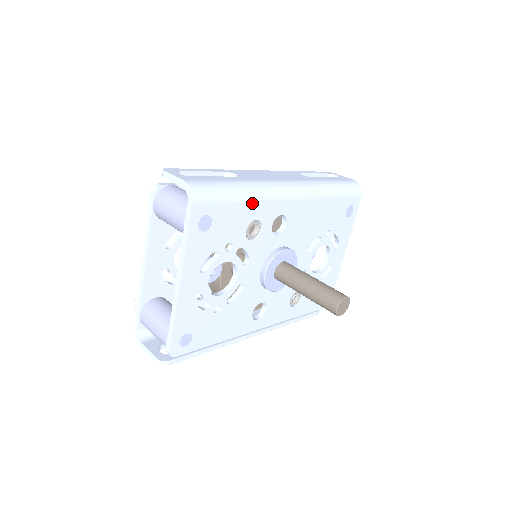
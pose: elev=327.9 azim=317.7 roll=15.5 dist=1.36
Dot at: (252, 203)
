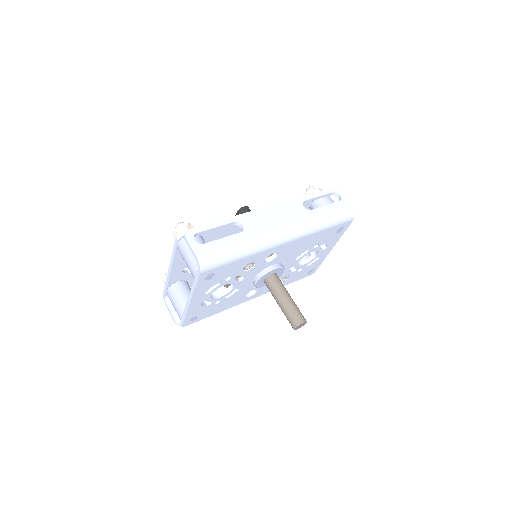
Dot at: (248, 257)
